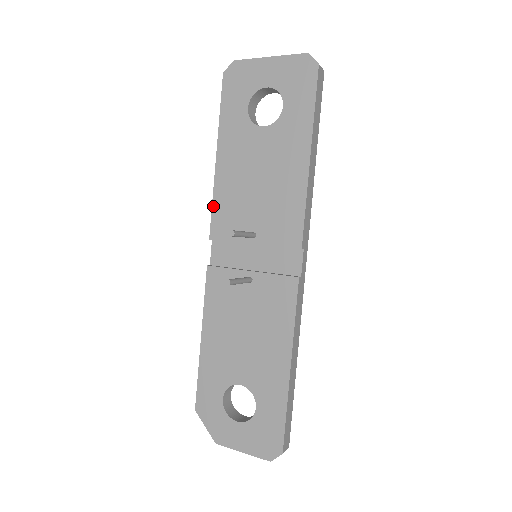
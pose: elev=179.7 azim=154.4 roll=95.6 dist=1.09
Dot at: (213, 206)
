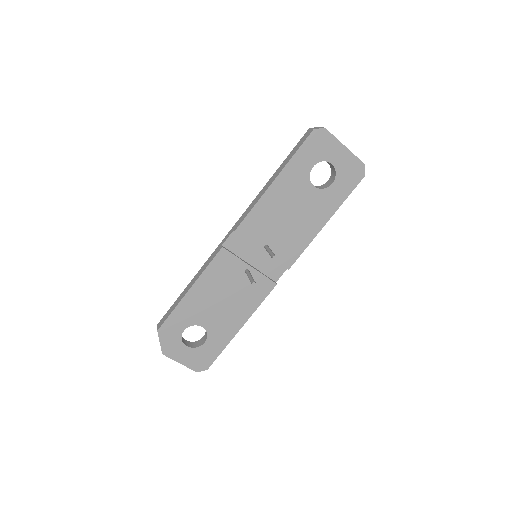
Dot at: (251, 212)
